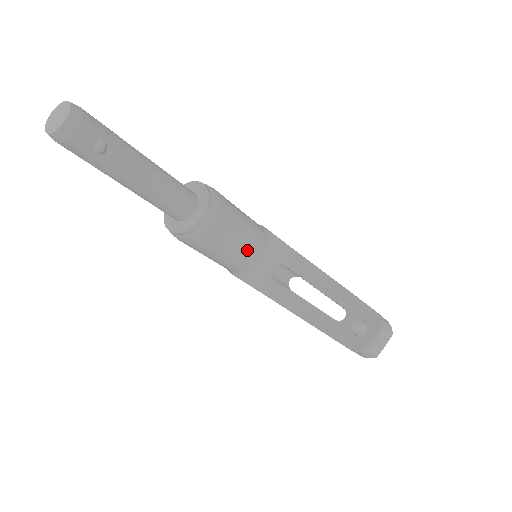
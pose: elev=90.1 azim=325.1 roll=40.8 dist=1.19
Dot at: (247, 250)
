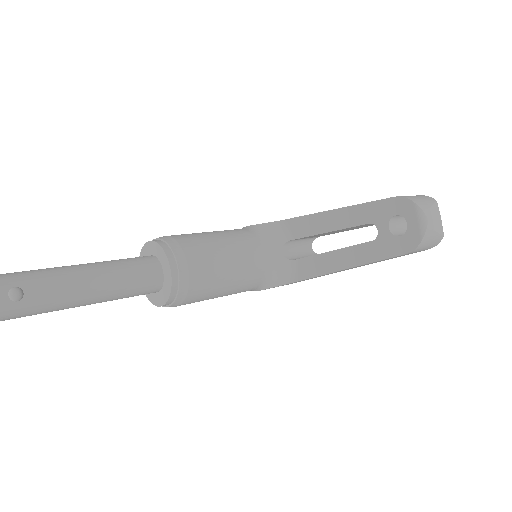
Dot at: (244, 259)
